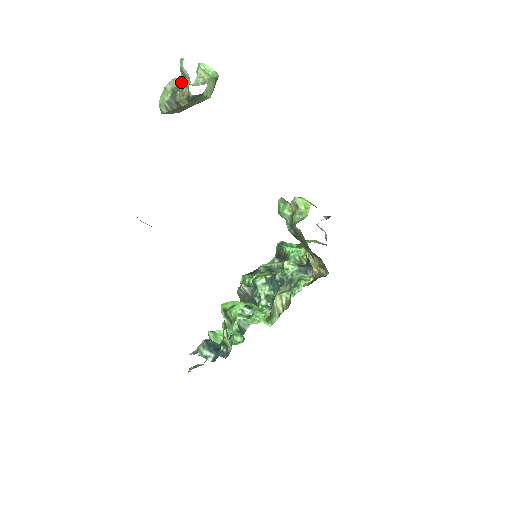
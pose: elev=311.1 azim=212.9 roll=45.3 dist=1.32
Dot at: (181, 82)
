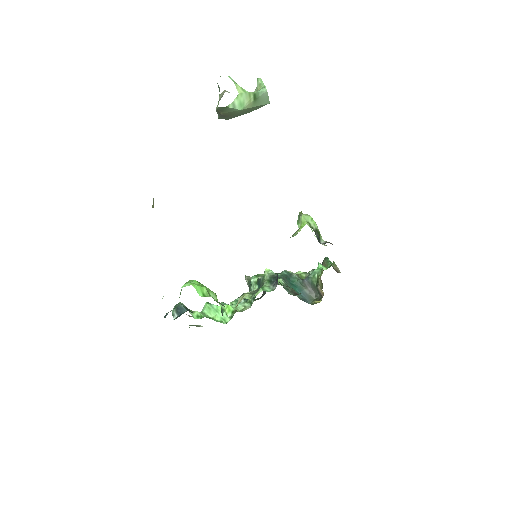
Dot at: occluded
